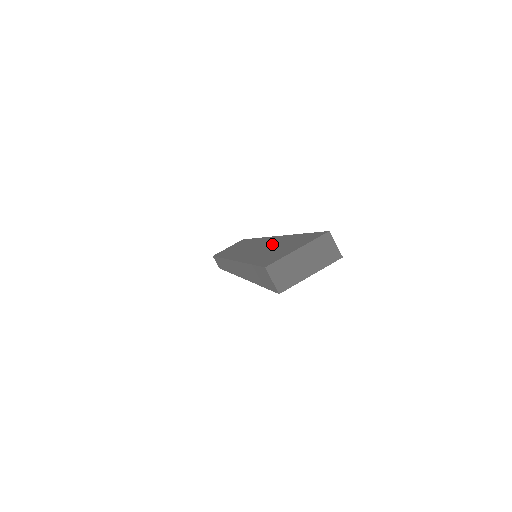
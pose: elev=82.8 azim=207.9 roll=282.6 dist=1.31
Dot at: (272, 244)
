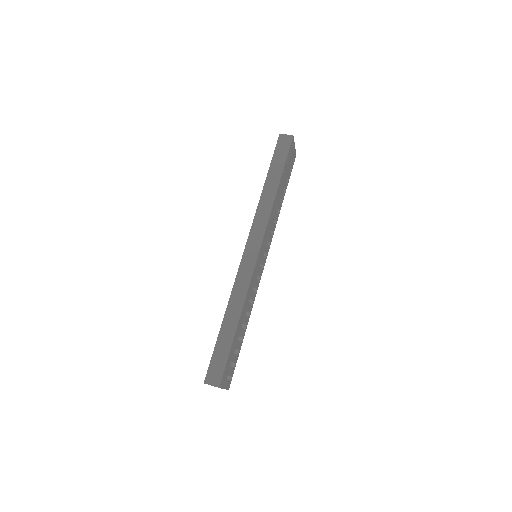
Dot at: occluded
